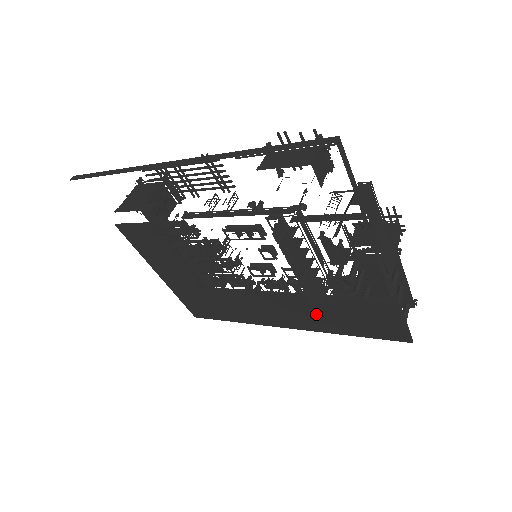
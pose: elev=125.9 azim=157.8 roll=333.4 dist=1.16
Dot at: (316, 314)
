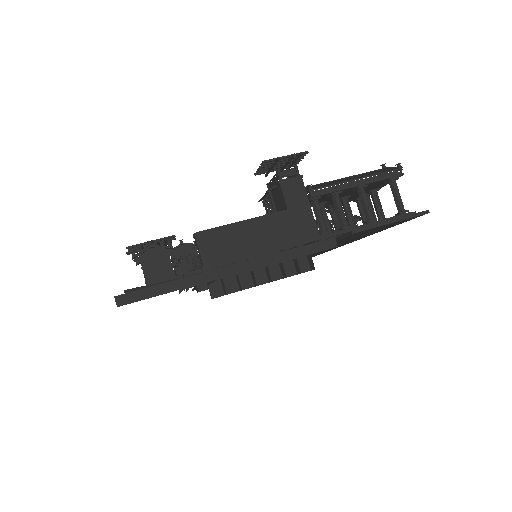
Dot at: (343, 242)
